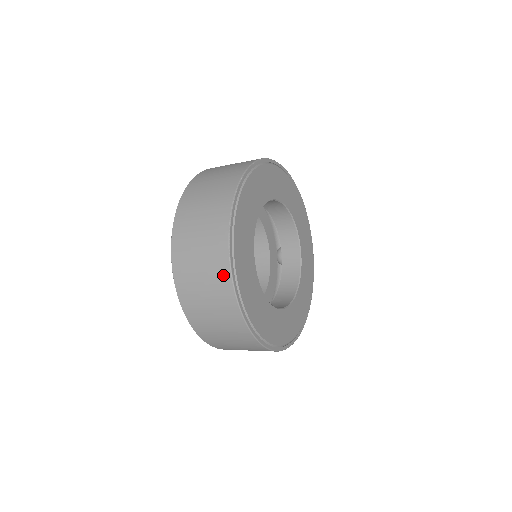
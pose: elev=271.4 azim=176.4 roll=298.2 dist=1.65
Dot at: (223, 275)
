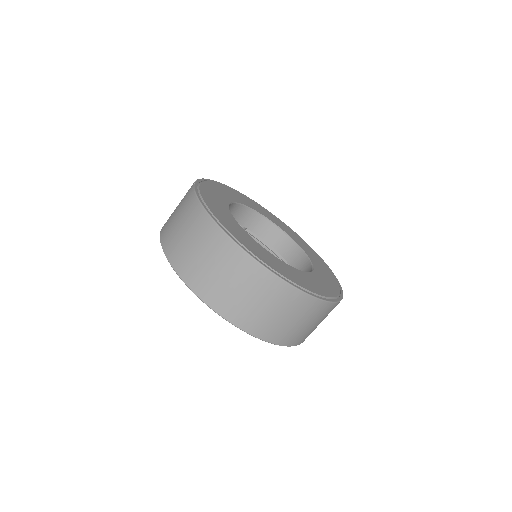
Dot at: (193, 206)
